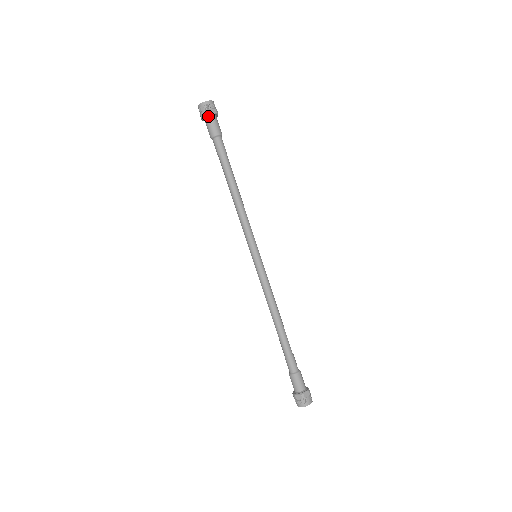
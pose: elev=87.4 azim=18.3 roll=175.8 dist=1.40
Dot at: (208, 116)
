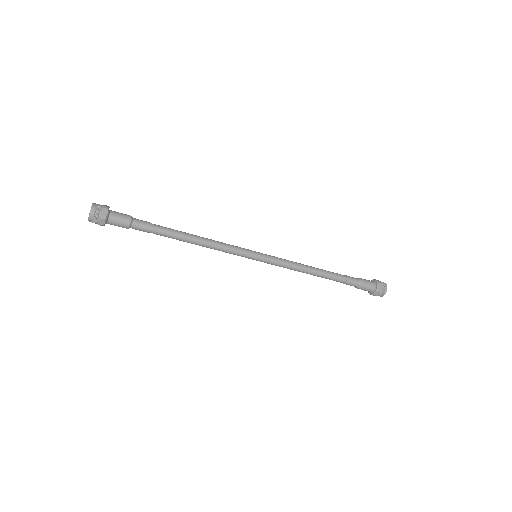
Dot at: occluded
